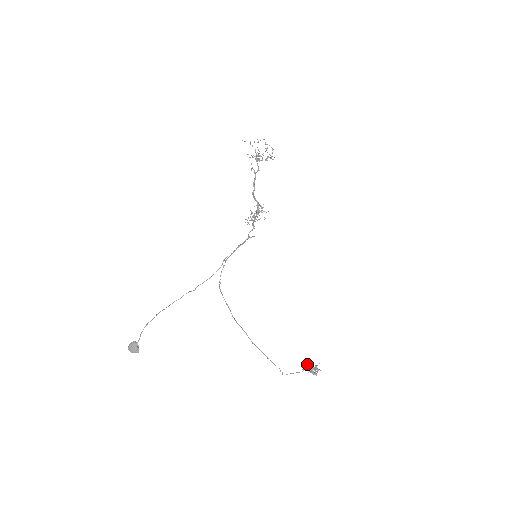
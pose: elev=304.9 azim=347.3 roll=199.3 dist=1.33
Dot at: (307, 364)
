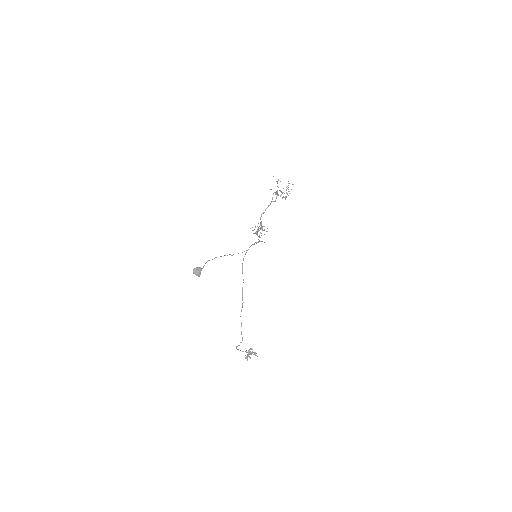
Dot at: (250, 348)
